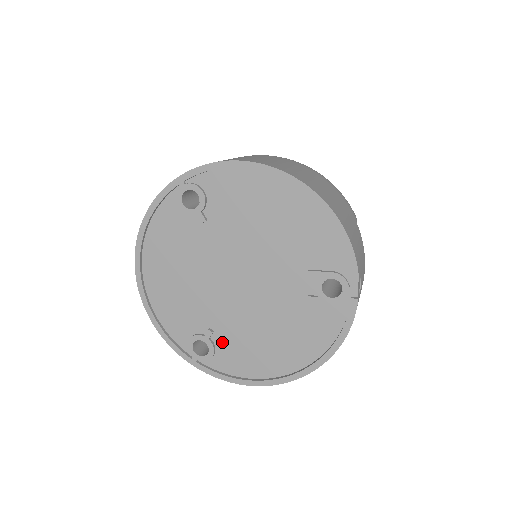
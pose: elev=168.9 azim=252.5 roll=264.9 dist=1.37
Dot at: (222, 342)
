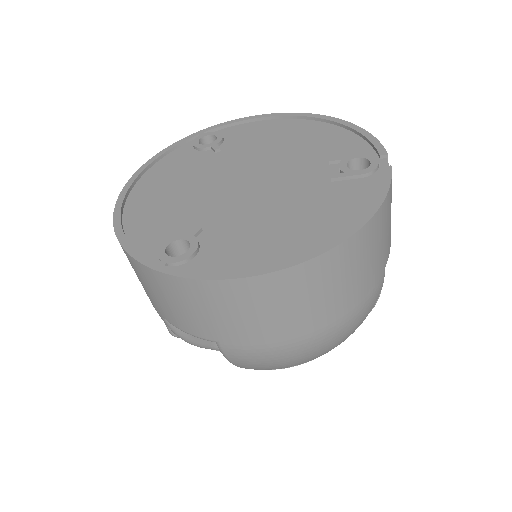
Dot at: (212, 240)
